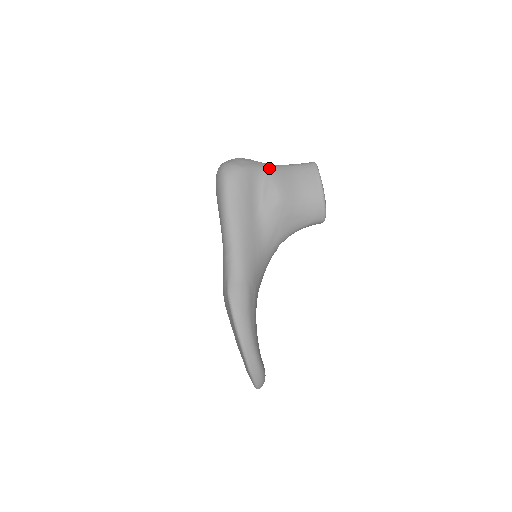
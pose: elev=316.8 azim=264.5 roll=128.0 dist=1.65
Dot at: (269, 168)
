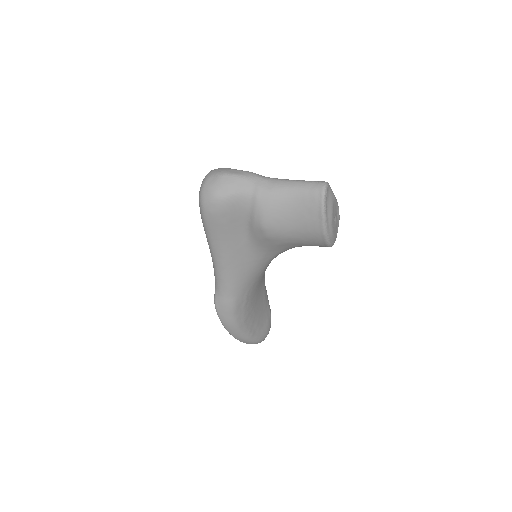
Dot at: (258, 195)
